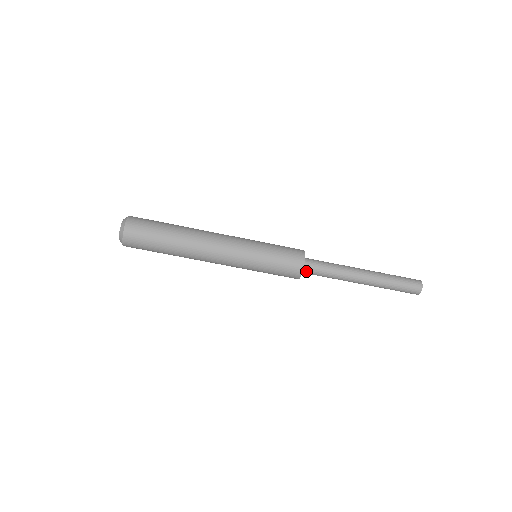
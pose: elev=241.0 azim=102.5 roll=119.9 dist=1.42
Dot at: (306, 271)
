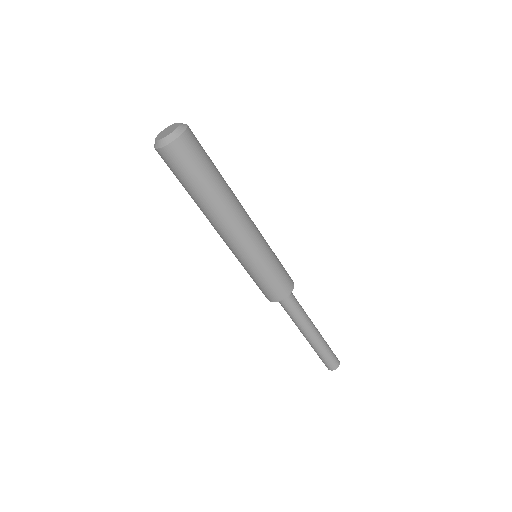
Dot at: occluded
